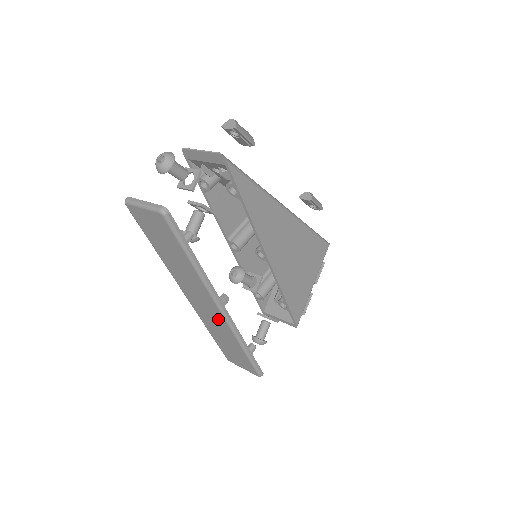
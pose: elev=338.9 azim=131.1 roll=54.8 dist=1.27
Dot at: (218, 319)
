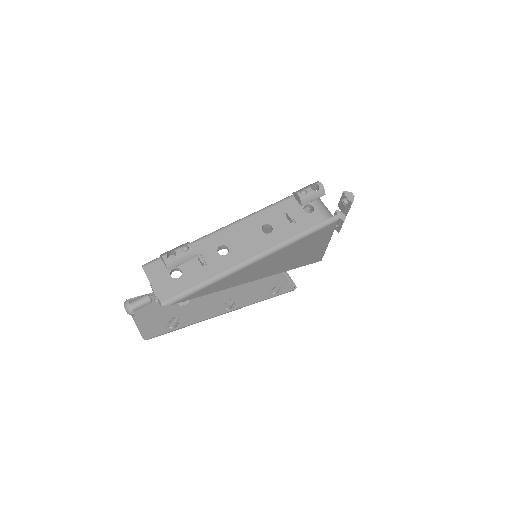
Dot at: (236, 300)
